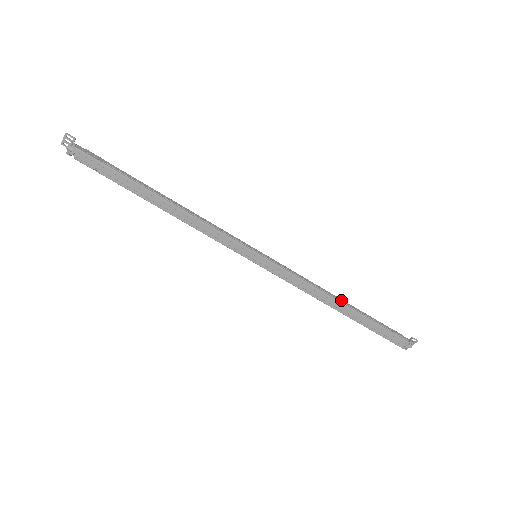
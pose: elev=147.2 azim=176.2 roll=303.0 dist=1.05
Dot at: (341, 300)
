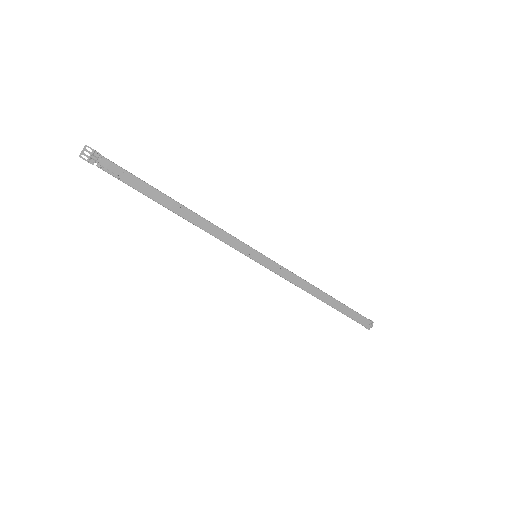
Dot at: (321, 290)
